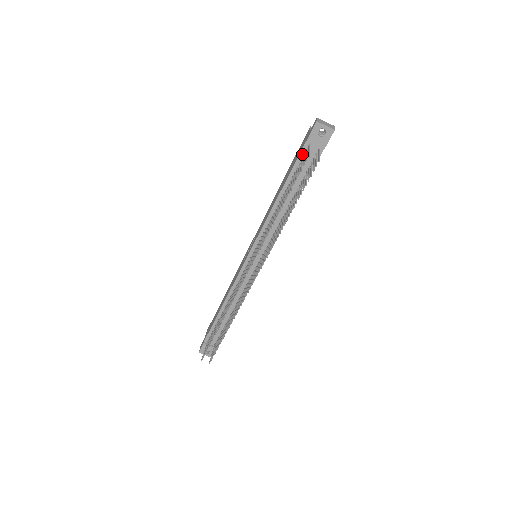
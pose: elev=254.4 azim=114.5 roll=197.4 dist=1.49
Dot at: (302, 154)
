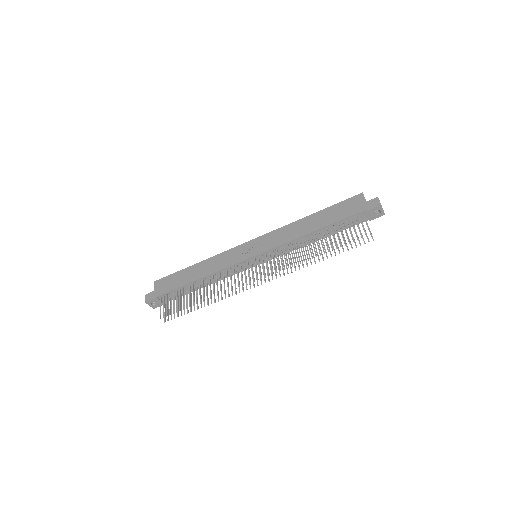
Dot at: (353, 216)
